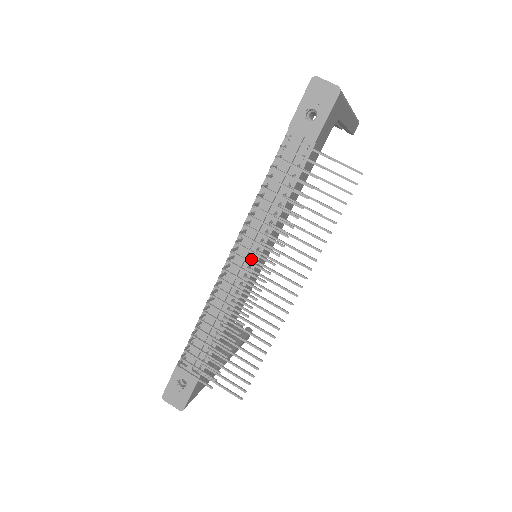
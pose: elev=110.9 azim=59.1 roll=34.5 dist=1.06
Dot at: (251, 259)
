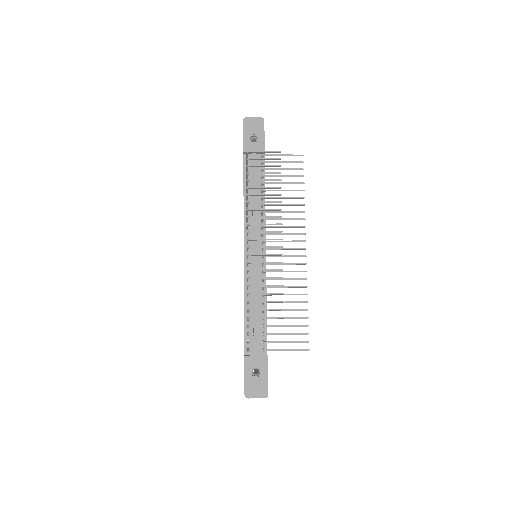
Dot at: (261, 245)
